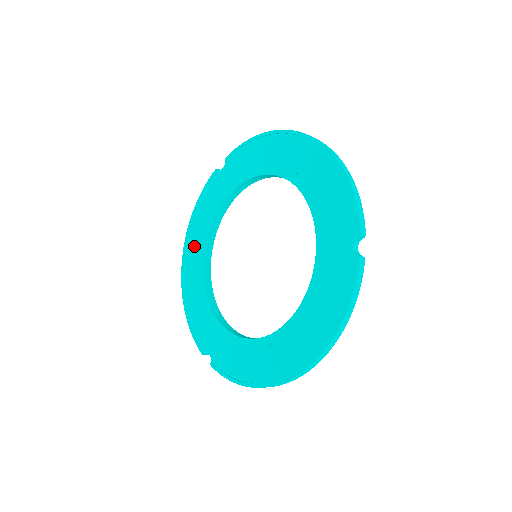
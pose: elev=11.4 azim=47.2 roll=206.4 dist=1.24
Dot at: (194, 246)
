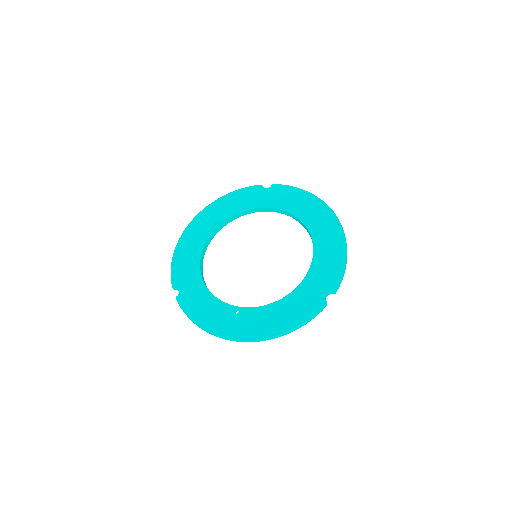
Dot at: (211, 217)
